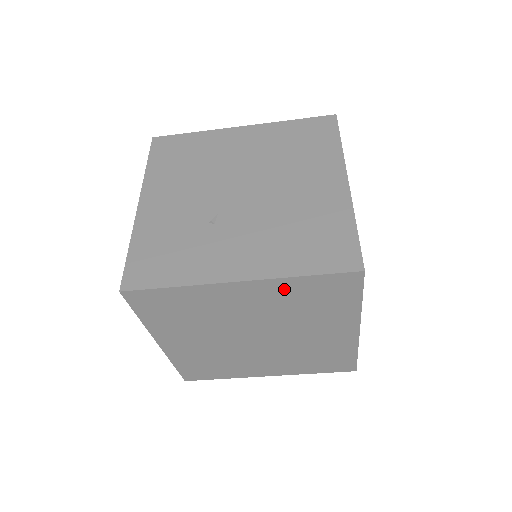
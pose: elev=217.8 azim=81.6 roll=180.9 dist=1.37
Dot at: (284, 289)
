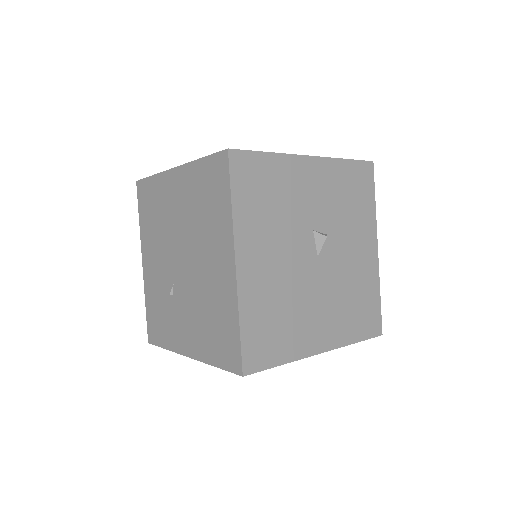
Dot at: occluded
